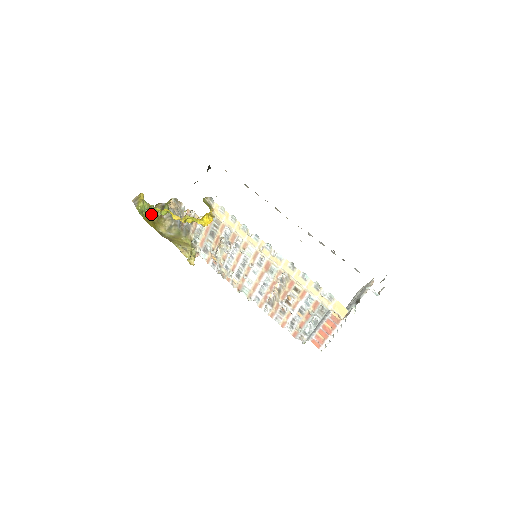
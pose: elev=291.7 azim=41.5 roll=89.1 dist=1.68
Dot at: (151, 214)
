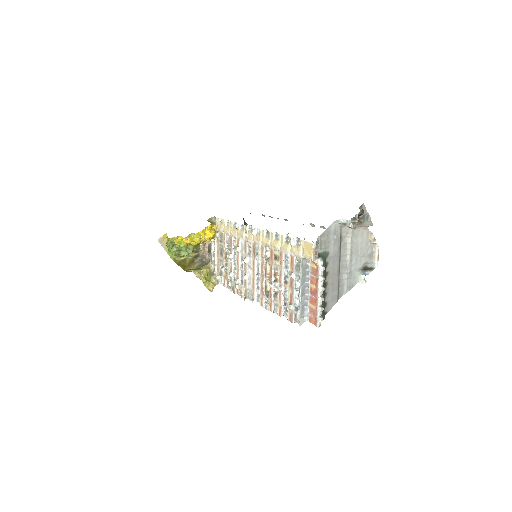
Dot at: (184, 261)
